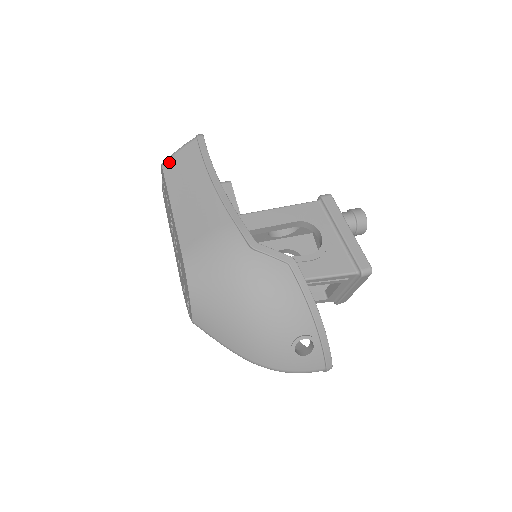
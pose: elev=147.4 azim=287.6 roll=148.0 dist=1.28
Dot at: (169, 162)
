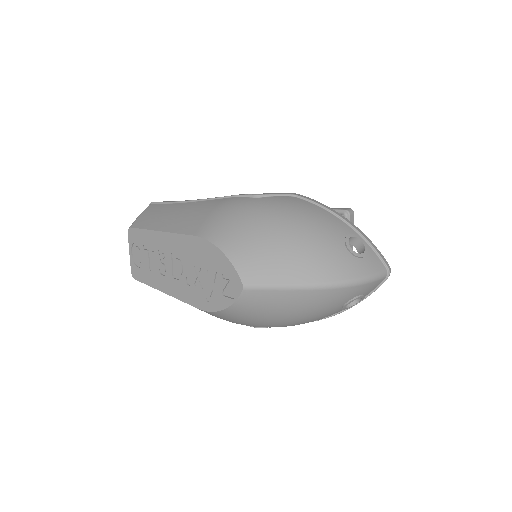
Dot at: (136, 222)
